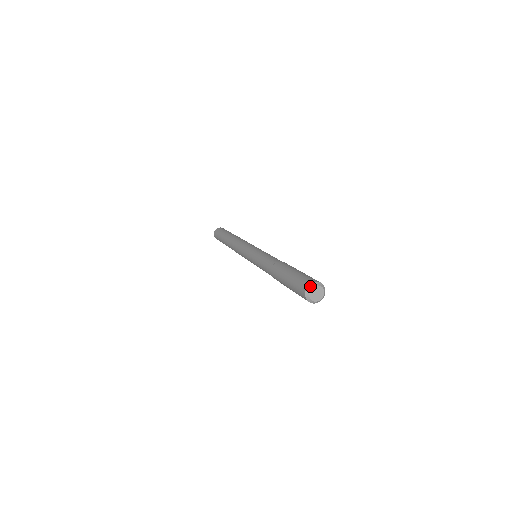
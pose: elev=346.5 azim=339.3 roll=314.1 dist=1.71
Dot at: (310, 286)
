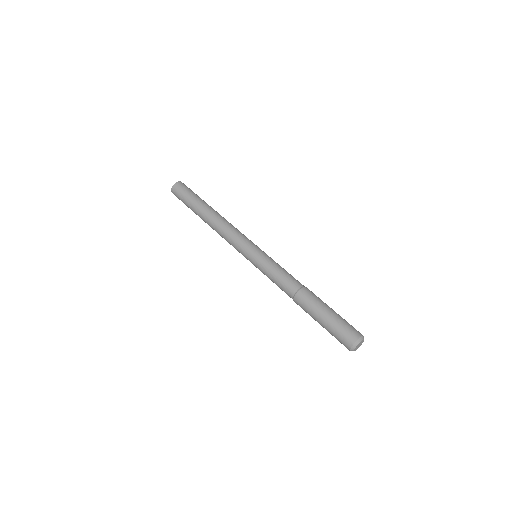
Dot at: (354, 346)
